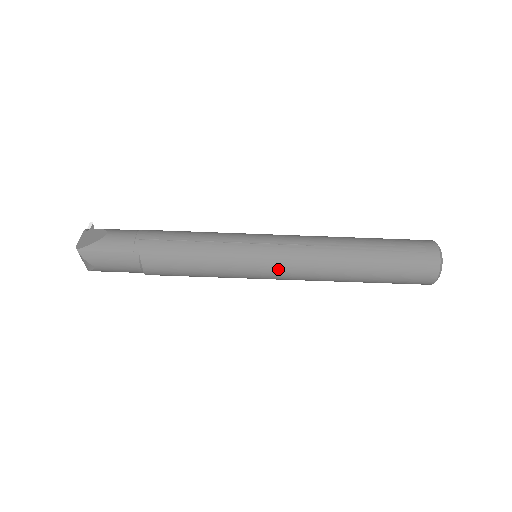
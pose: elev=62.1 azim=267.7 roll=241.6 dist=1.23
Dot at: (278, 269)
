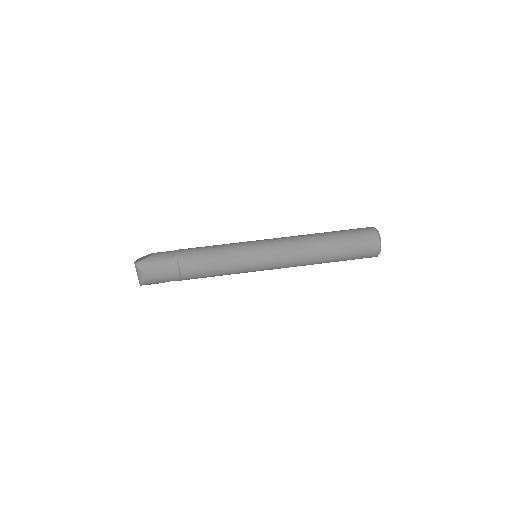
Dot at: (272, 255)
